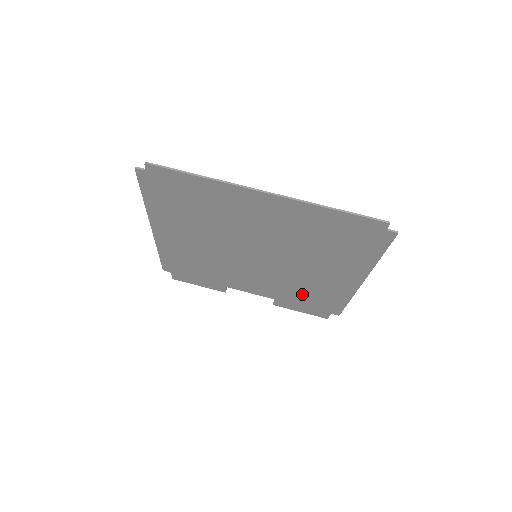
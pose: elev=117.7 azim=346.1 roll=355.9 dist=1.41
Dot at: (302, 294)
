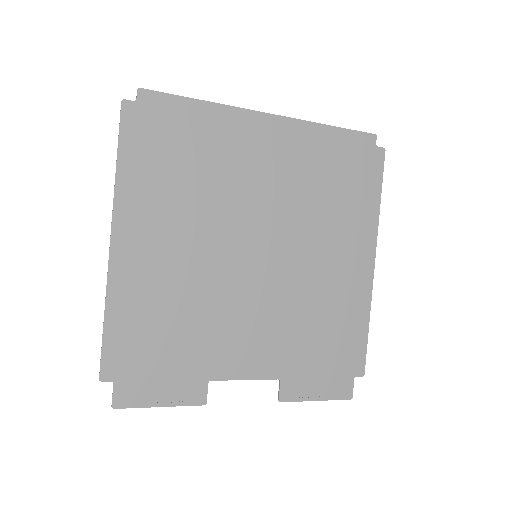
Dot at: (315, 336)
